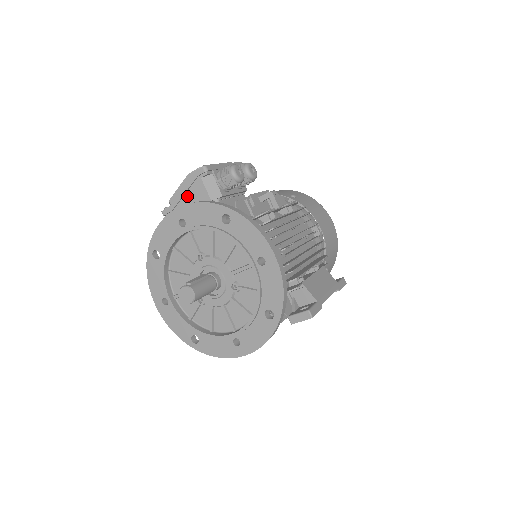
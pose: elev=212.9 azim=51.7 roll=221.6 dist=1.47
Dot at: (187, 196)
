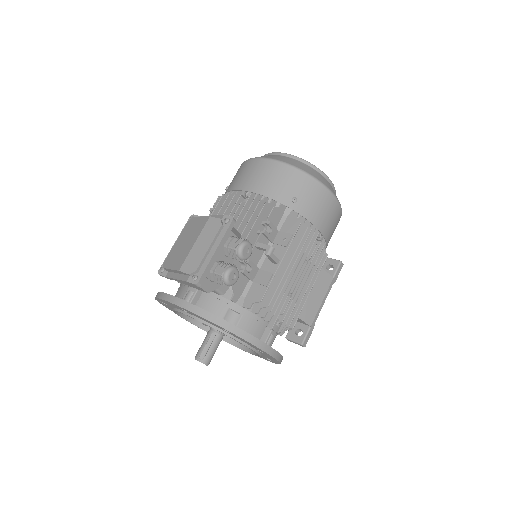
Dot at: occluded
